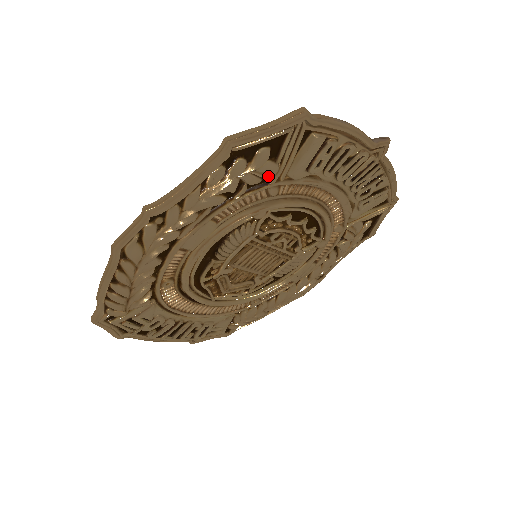
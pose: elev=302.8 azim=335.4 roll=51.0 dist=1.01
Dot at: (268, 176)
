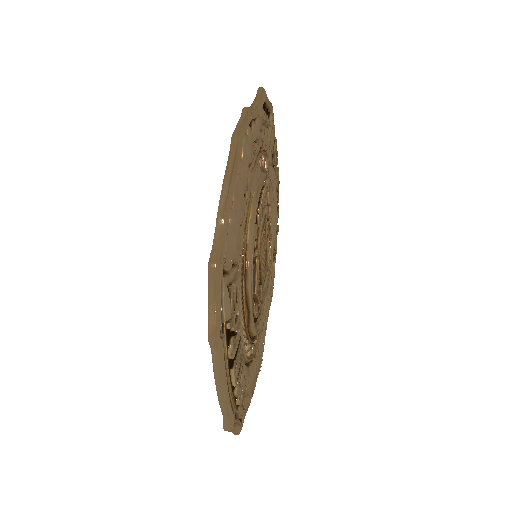
Dot at: (266, 146)
